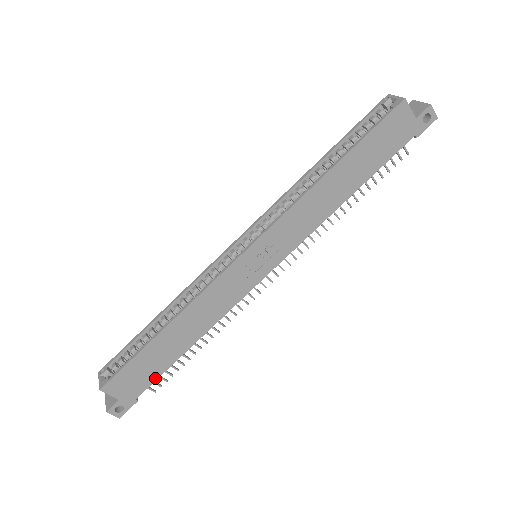
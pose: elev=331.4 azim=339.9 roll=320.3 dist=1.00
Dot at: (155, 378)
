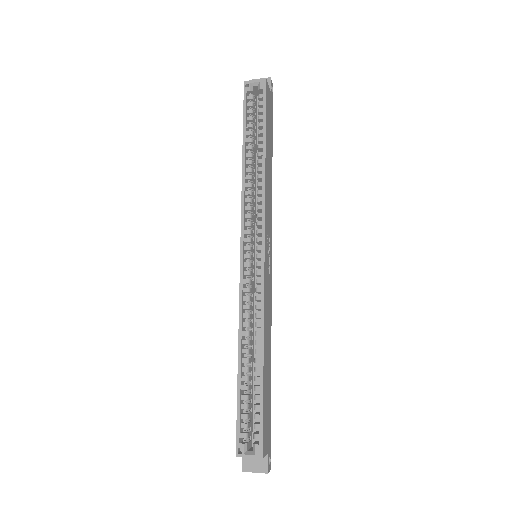
Dot at: (270, 410)
